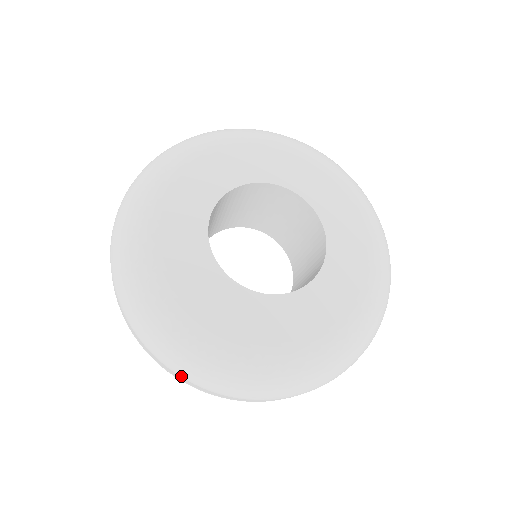
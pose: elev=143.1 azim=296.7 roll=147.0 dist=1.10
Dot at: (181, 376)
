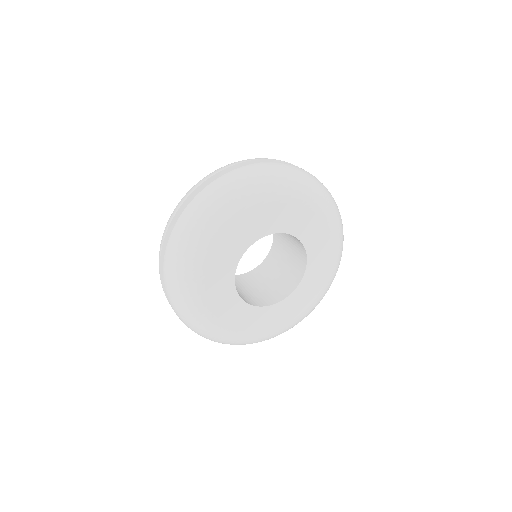
Dot at: occluded
